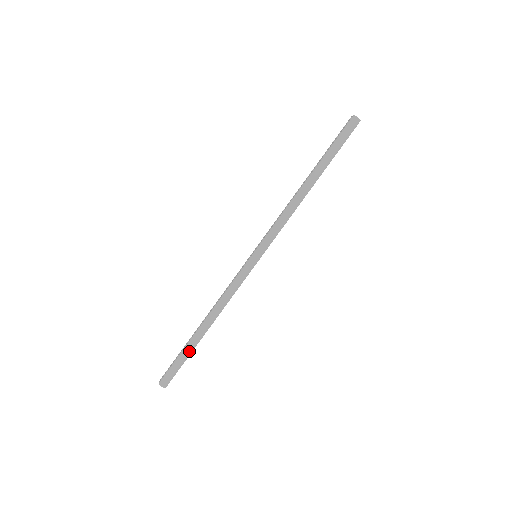
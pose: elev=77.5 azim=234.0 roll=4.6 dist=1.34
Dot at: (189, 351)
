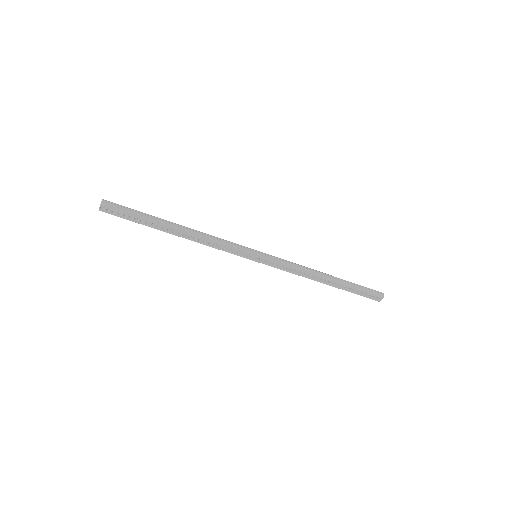
Dot at: (150, 218)
